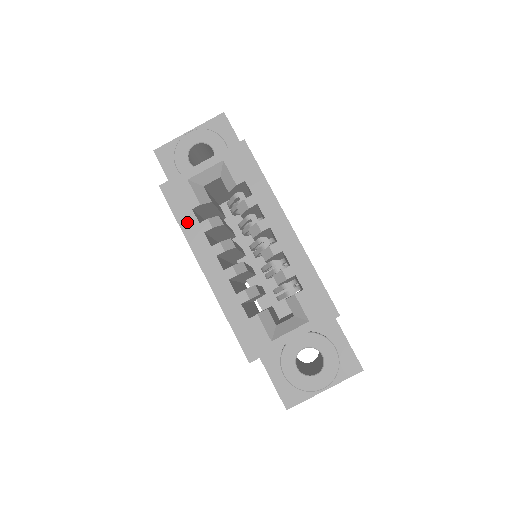
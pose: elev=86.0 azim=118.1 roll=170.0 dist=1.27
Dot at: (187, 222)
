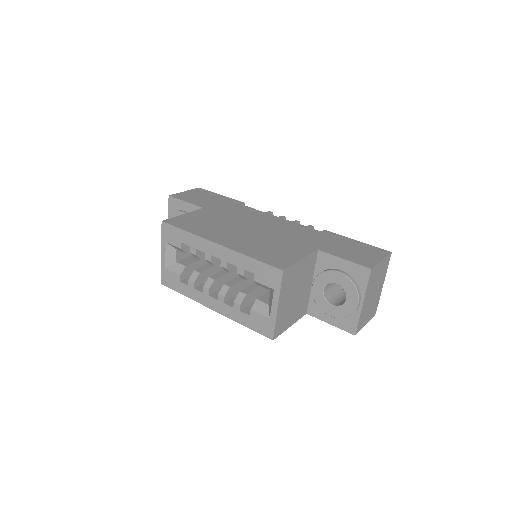
Dot at: (184, 290)
